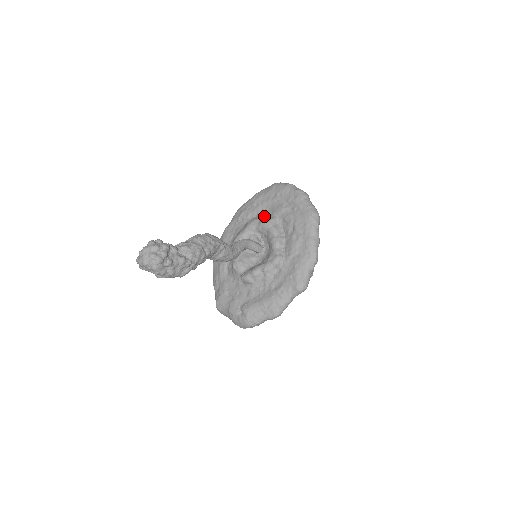
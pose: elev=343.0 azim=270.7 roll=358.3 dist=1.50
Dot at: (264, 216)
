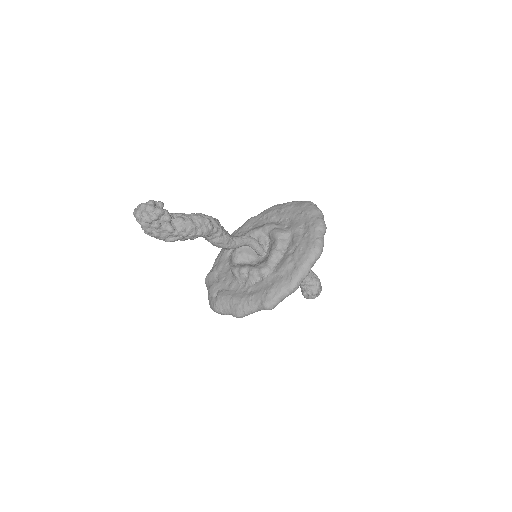
Dot at: (282, 225)
